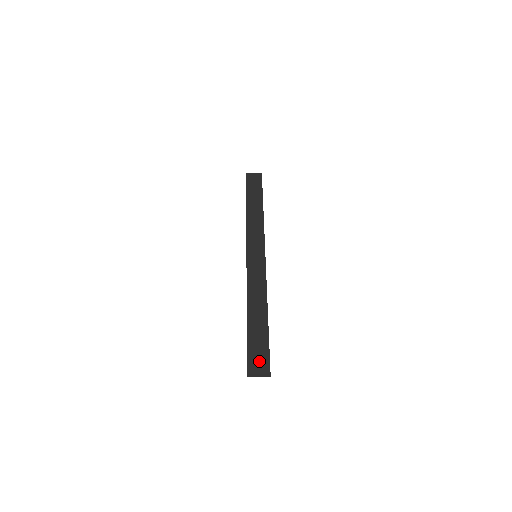
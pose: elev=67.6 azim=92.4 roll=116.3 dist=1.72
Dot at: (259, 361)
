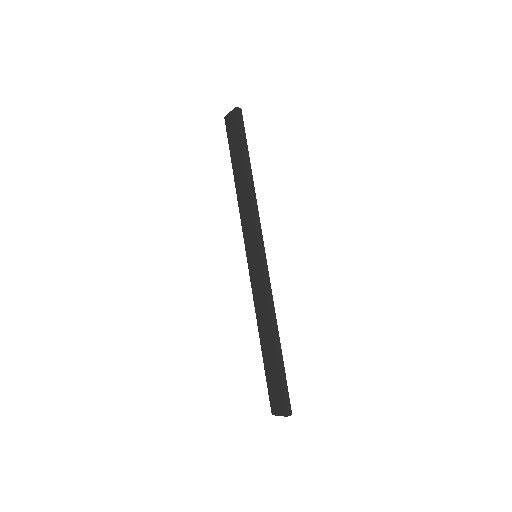
Dot at: (277, 402)
